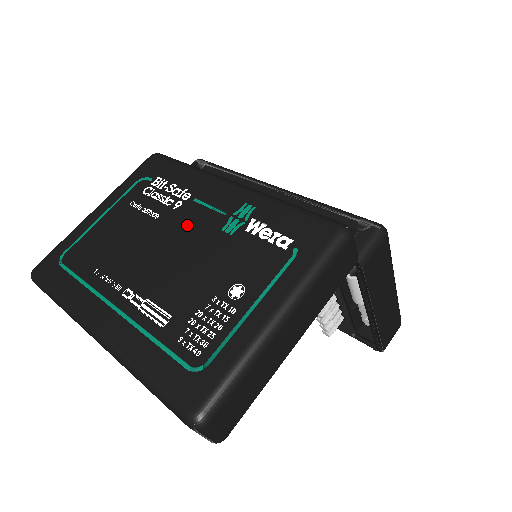
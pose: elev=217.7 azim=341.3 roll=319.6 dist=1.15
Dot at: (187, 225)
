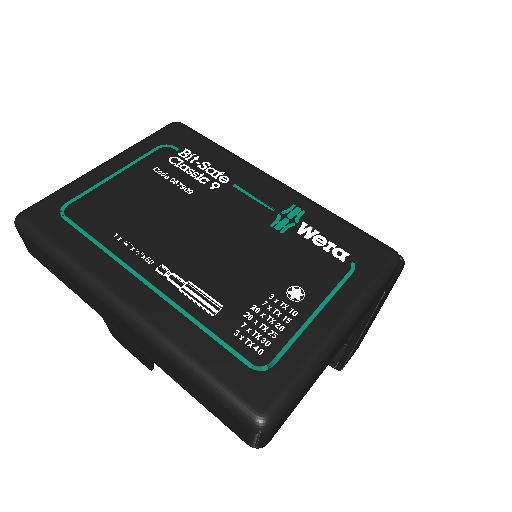
Dot at: (229, 210)
